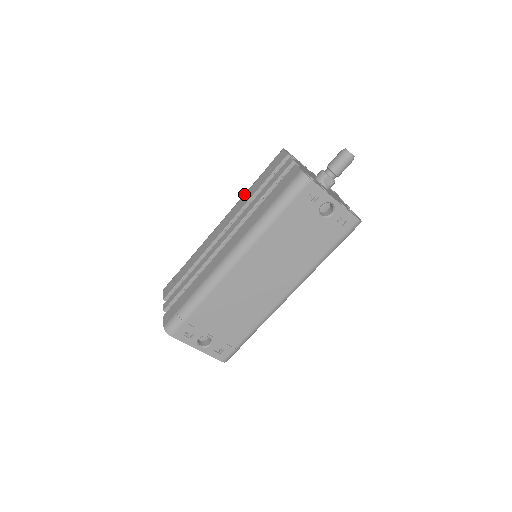
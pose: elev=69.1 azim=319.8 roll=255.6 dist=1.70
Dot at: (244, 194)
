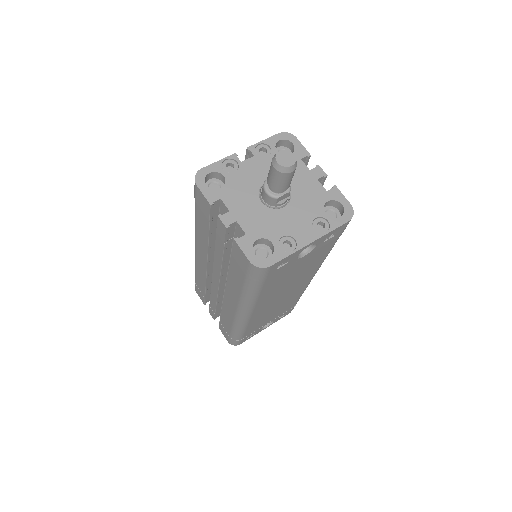
Dot at: (195, 228)
